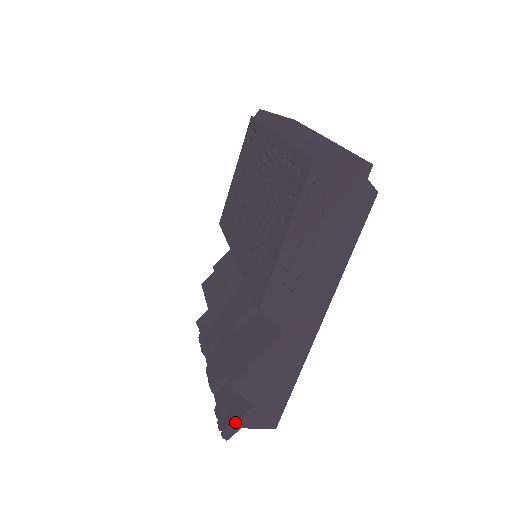
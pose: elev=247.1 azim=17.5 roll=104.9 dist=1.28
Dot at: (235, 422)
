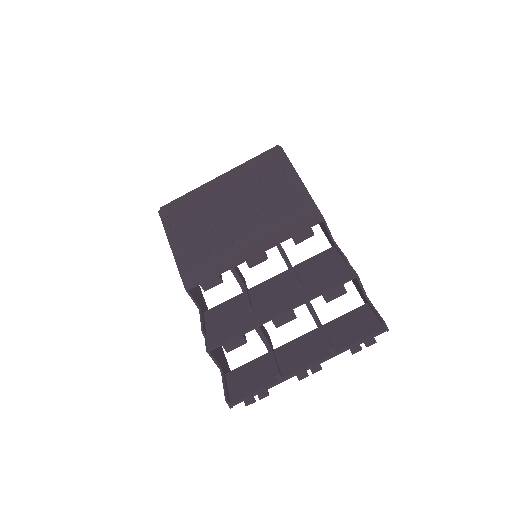
Dot at: (377, 311)
